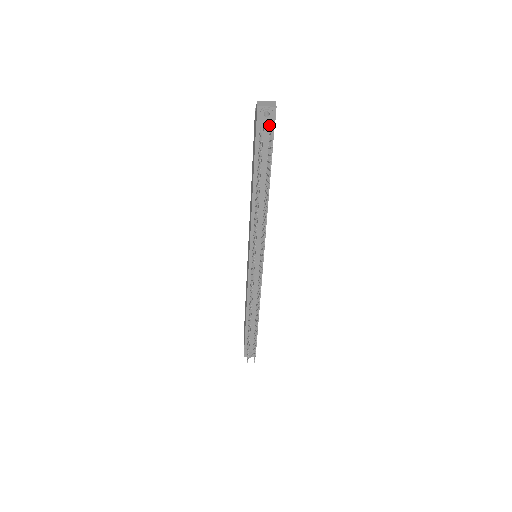
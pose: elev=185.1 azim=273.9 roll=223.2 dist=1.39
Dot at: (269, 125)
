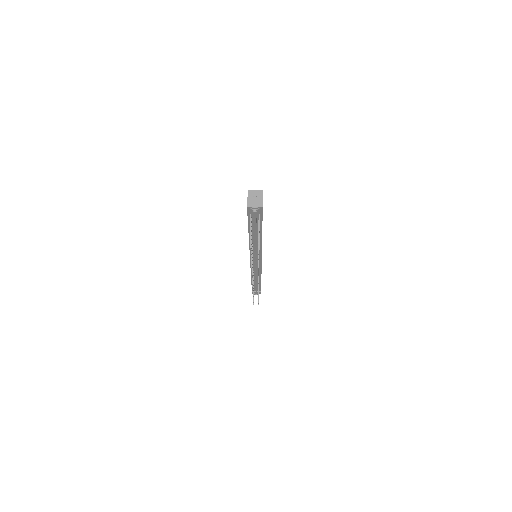
Dot at: (258, 213)
